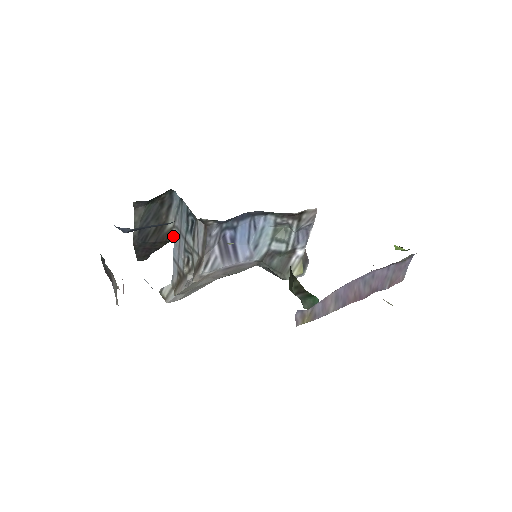
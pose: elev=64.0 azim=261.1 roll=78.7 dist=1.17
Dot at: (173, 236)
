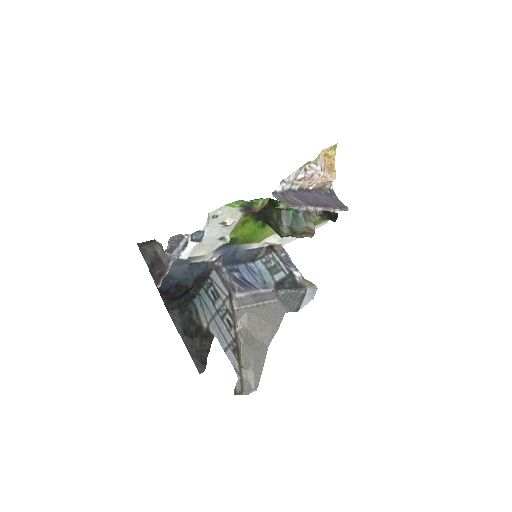
Dot at: (212, 332)
